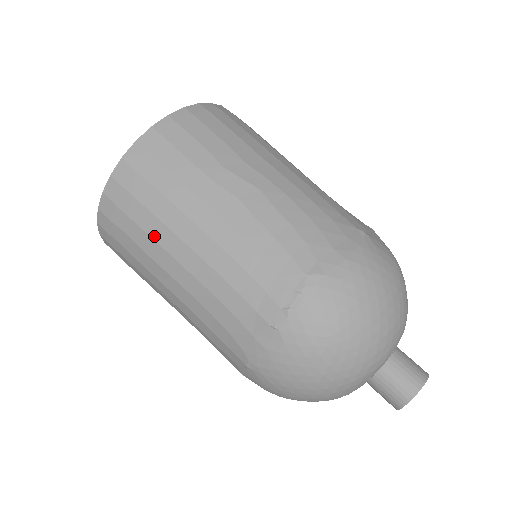
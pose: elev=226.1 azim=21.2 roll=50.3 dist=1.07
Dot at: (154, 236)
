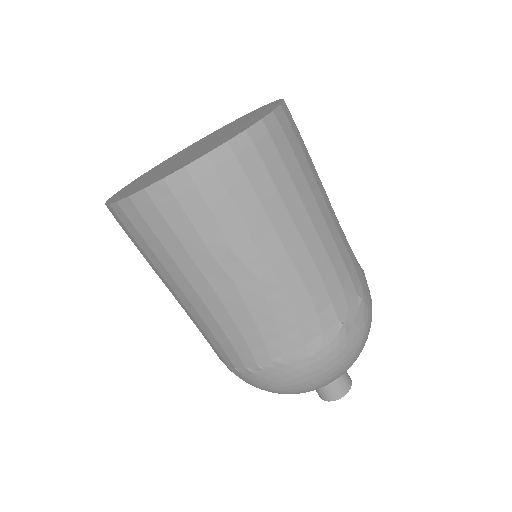
Dot at: (155, 266)
